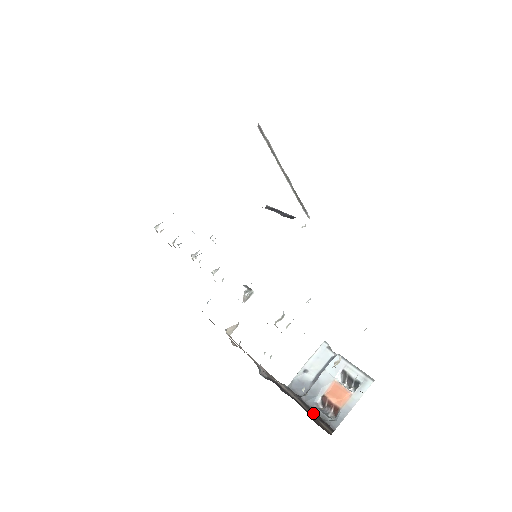
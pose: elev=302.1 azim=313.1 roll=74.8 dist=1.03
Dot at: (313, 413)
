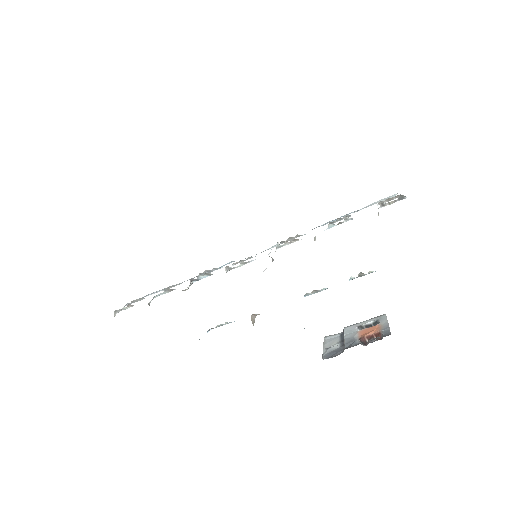
Dot at: occluded
